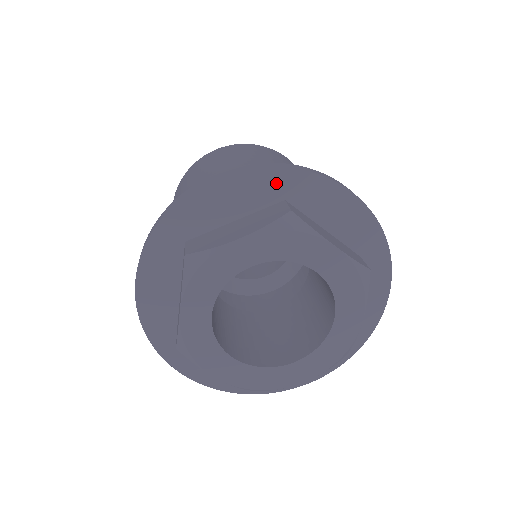
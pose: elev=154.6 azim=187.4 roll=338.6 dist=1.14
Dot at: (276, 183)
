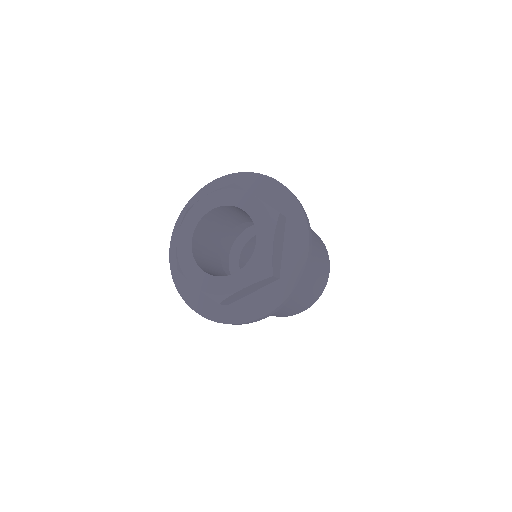
Dot at: (291, 207)
